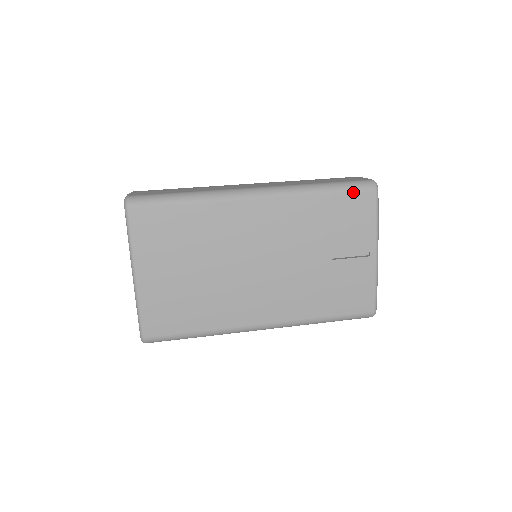
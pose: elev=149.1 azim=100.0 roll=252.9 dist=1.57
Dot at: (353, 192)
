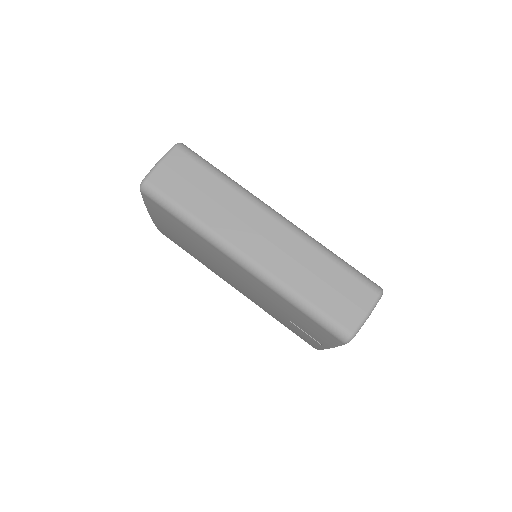
Dot at: (322, 327)
